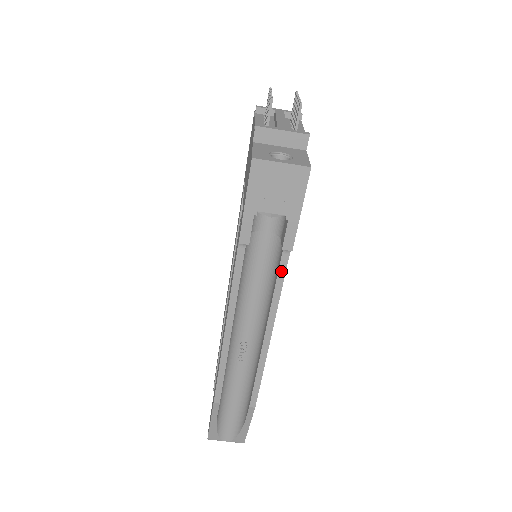
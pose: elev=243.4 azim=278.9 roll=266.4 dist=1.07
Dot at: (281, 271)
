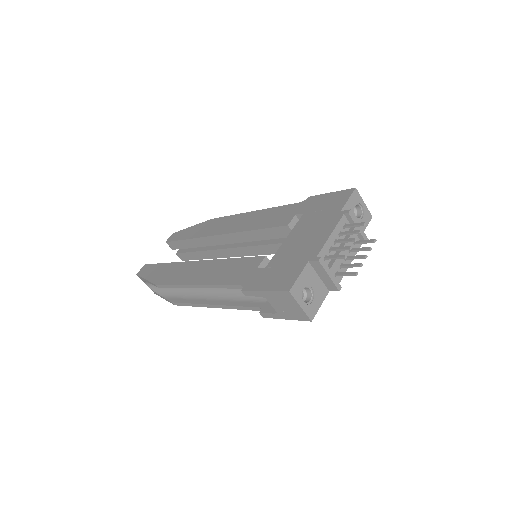
Dot at: (250, 308)
